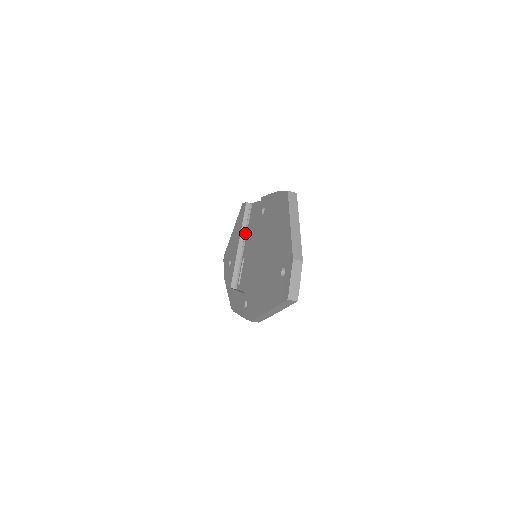
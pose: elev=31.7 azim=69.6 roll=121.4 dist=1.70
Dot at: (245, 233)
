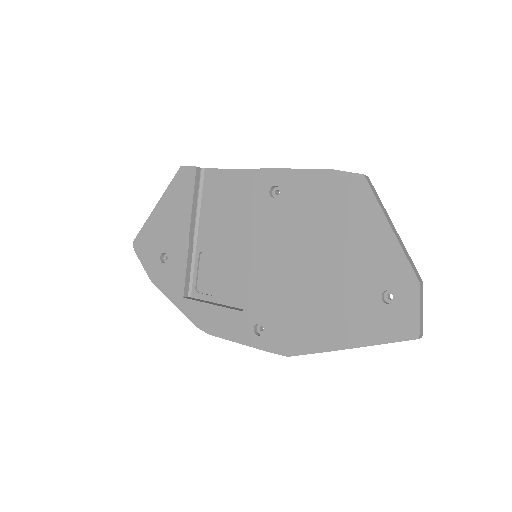
Dot at: (197, 214)
